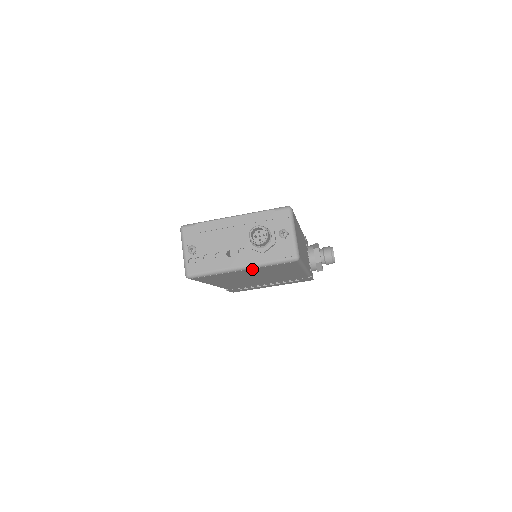
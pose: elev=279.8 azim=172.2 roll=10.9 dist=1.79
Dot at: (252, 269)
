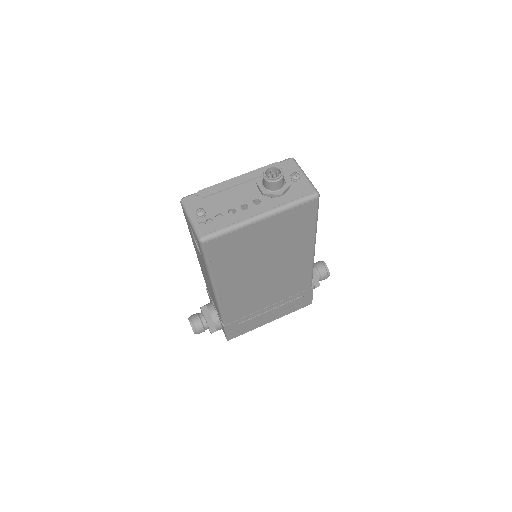
Dot at: (272, 220)
